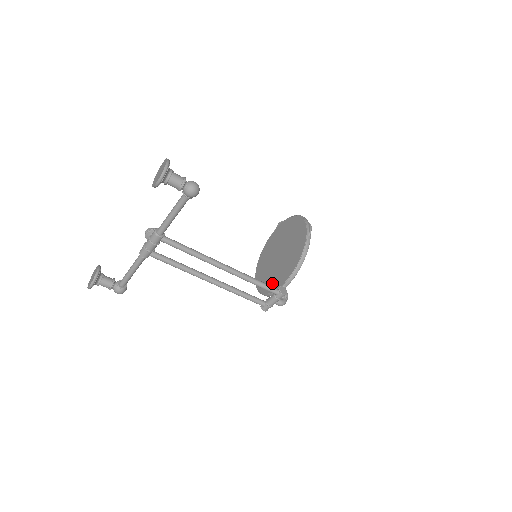
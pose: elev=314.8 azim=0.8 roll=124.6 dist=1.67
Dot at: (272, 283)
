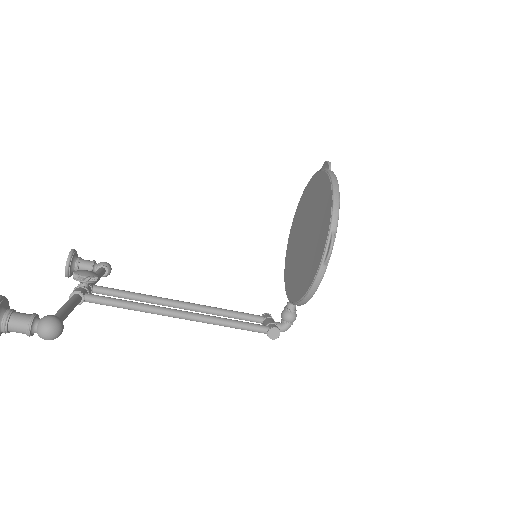
Dot at: (289, 276)
